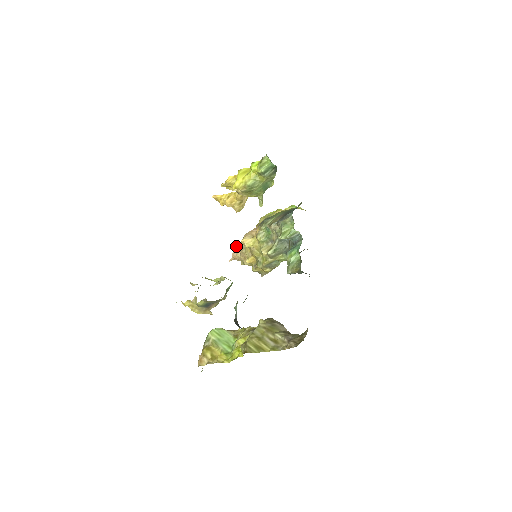
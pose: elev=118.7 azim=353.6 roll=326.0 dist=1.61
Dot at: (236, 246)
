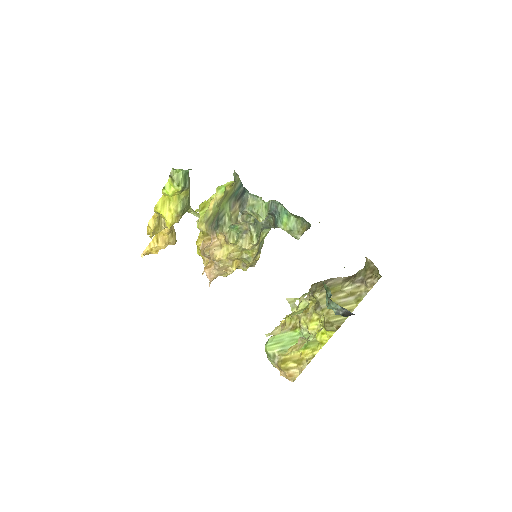
Dot at: (204, 270)
